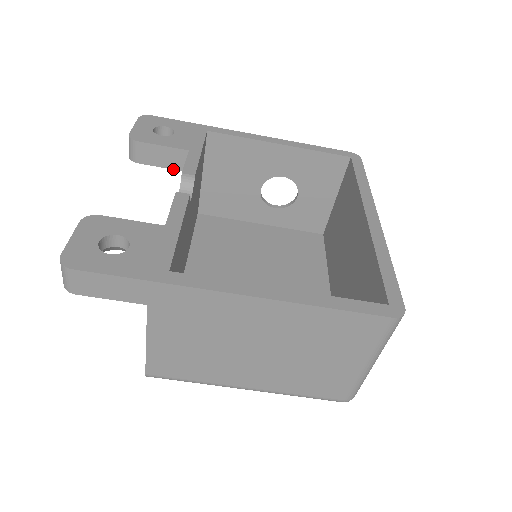
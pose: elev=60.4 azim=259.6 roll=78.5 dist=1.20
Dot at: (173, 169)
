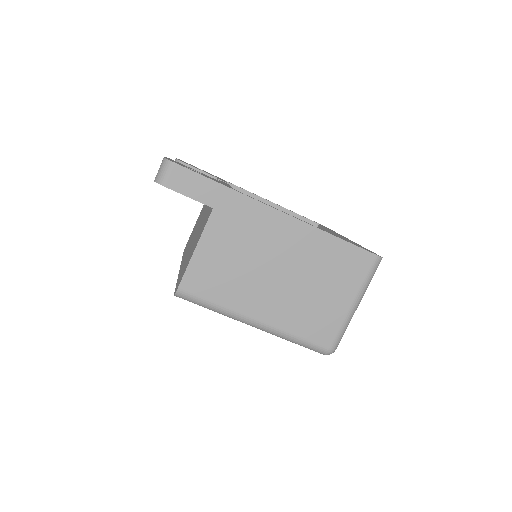
Dot at: occluded
